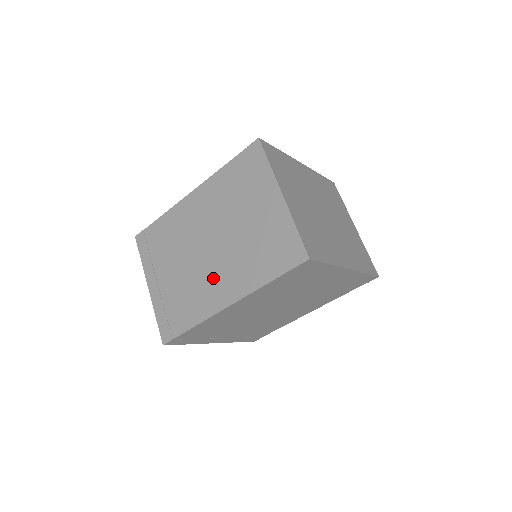
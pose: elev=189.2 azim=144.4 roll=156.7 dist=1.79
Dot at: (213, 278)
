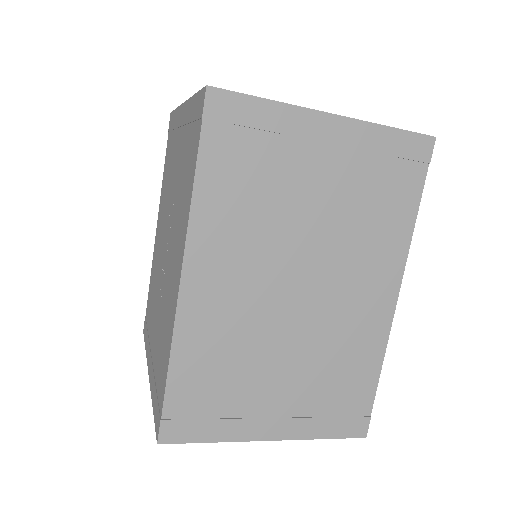
Dot at: (347, 304)
